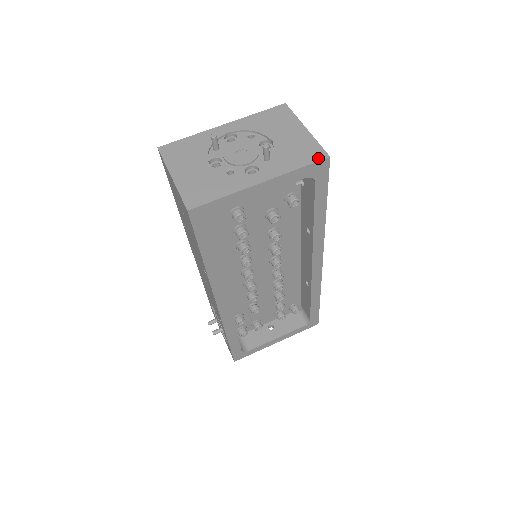
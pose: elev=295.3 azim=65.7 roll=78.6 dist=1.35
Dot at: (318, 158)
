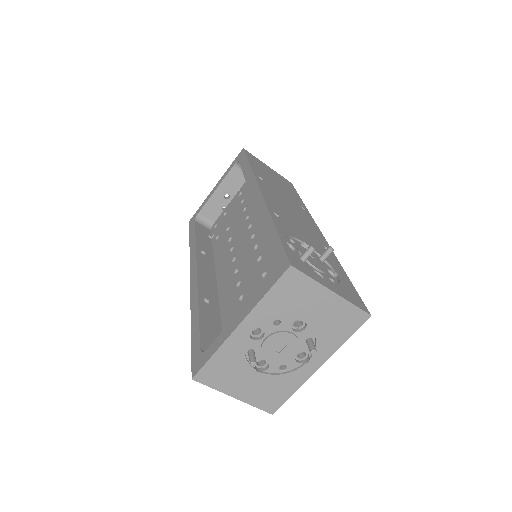
Dot at: (360, 322)
